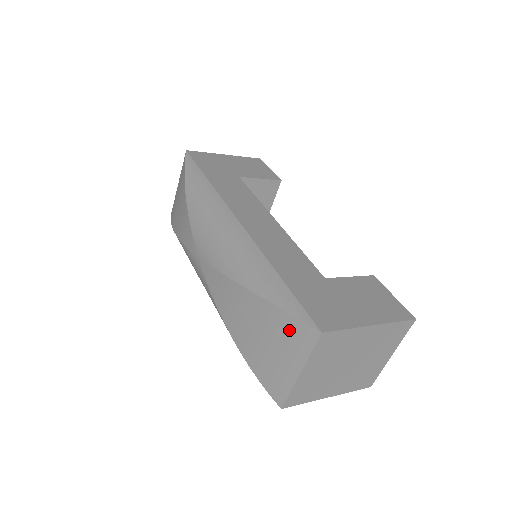
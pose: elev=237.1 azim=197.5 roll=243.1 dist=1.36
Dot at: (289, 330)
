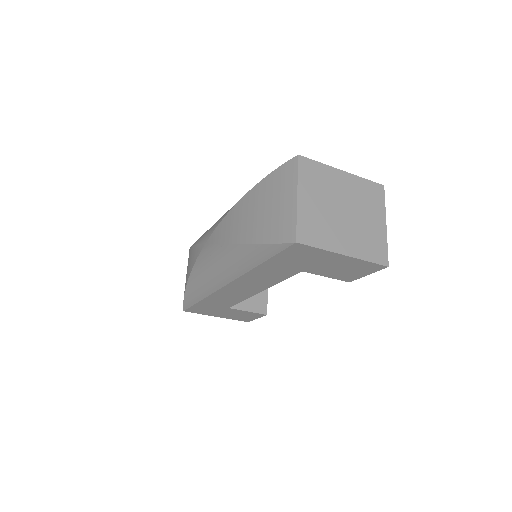
Dot at: (278, 180)
